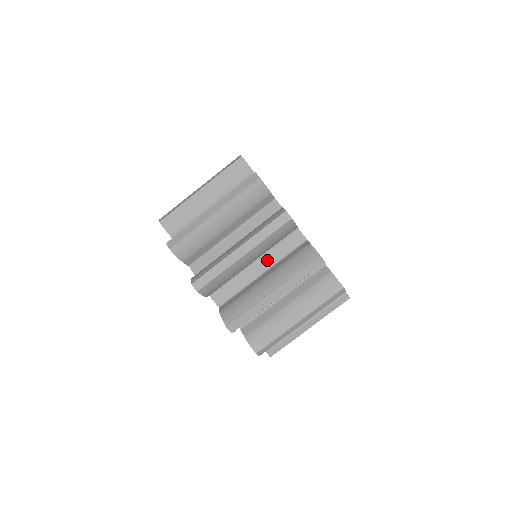
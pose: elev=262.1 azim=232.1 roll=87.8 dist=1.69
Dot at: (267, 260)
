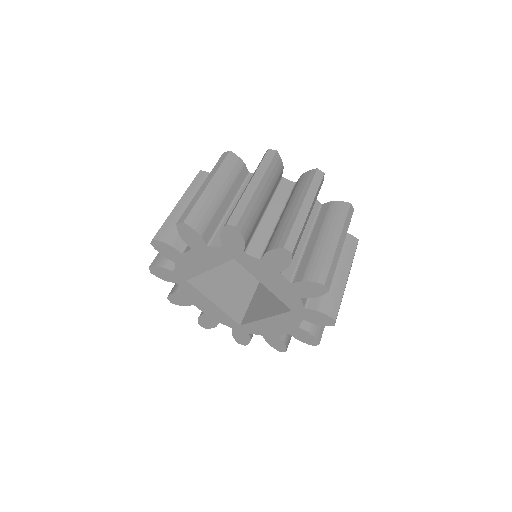
Dot at: (305, 227)
